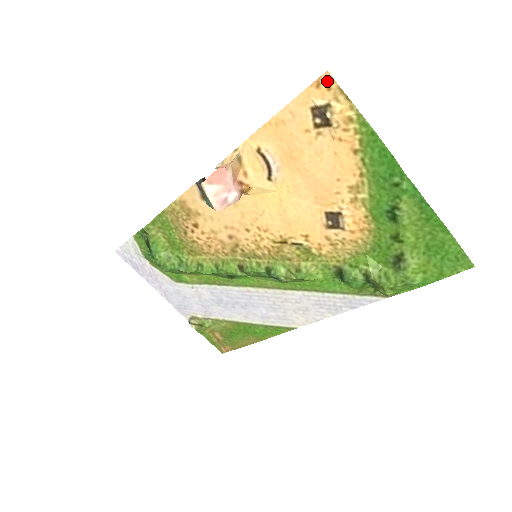
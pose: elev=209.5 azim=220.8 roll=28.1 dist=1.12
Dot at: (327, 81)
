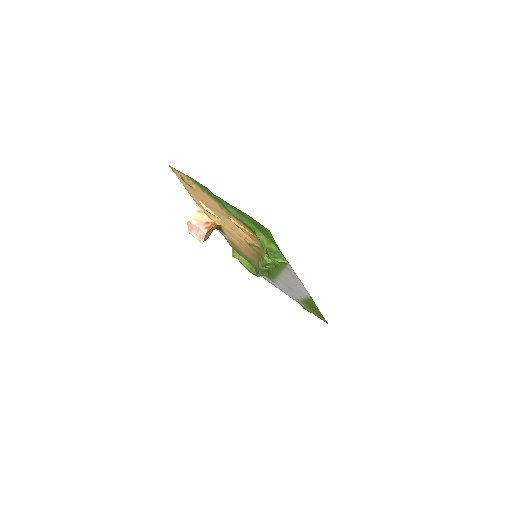
Dot at: (172, 168)
